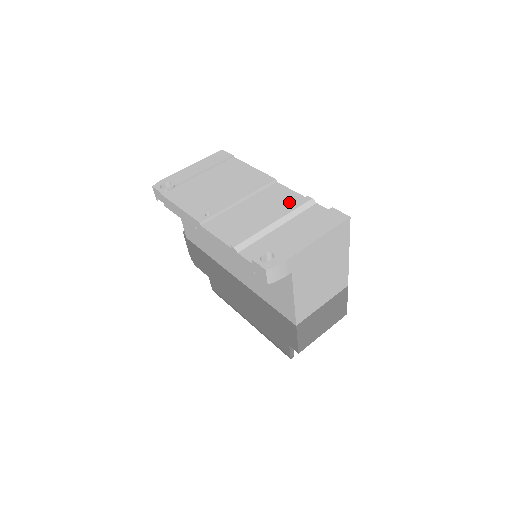
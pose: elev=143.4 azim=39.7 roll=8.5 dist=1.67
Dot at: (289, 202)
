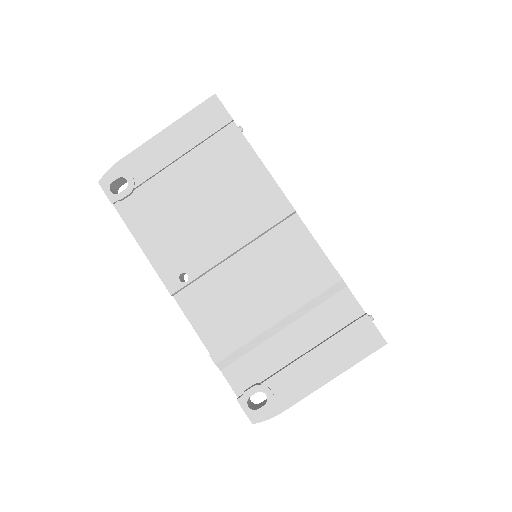
Dot at: (307, 273)
